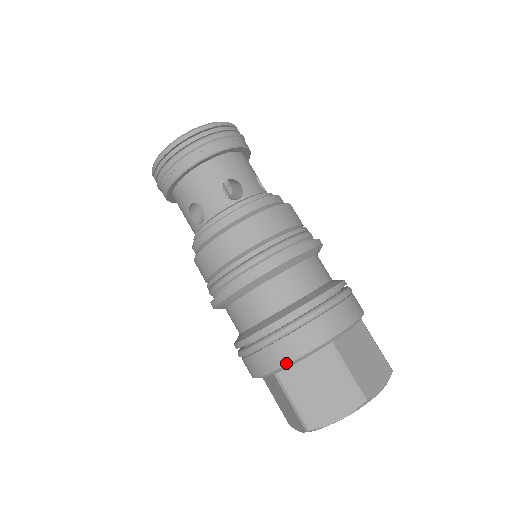
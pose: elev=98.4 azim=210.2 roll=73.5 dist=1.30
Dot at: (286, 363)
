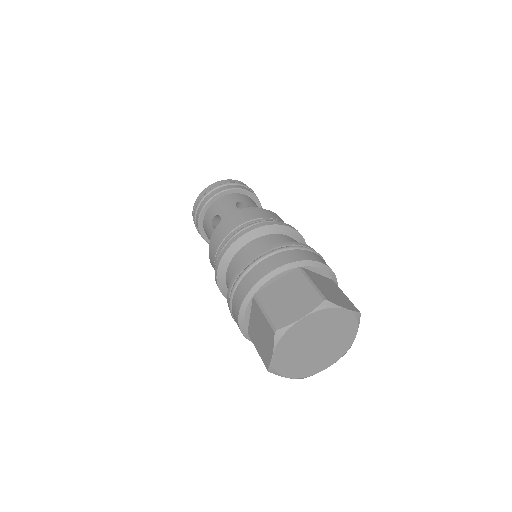
Dot at: (315, 260)
